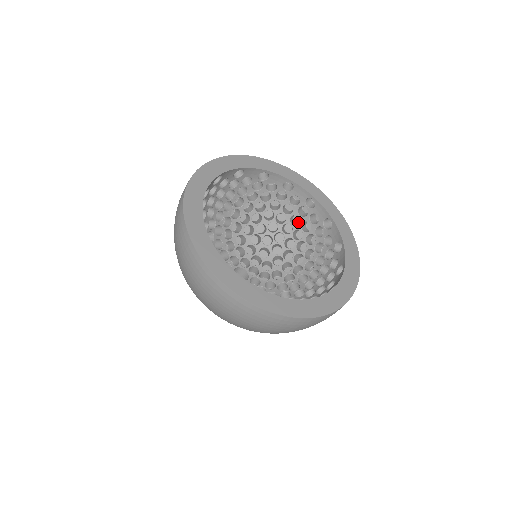
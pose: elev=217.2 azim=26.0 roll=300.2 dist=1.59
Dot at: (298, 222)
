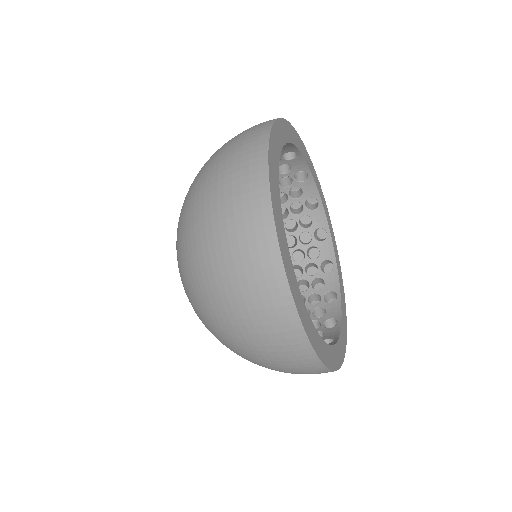
Dot at: occluded
